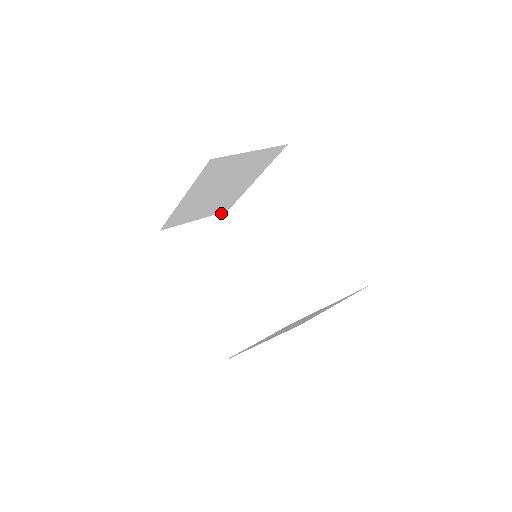
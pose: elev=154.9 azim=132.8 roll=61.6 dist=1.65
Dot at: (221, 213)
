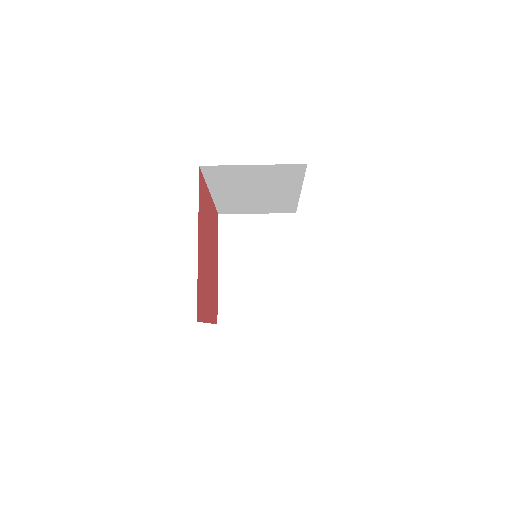
Dot at: occluded
